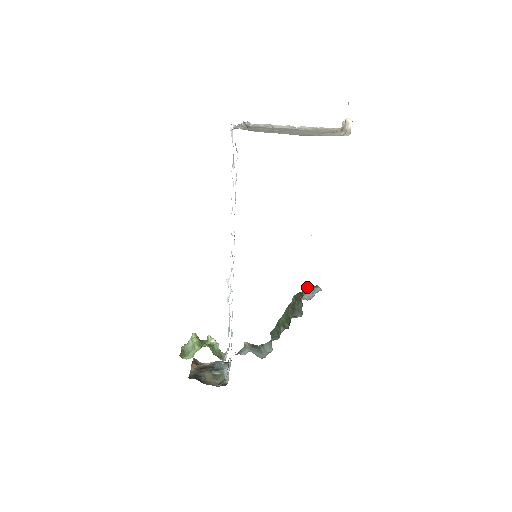
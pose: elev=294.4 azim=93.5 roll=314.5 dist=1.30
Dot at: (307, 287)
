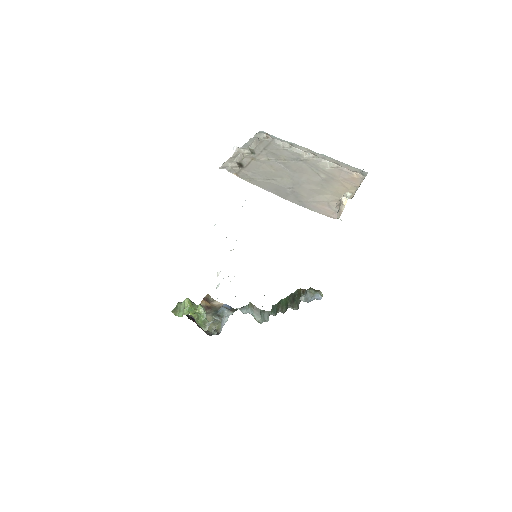
Dot at: (309, 289)
